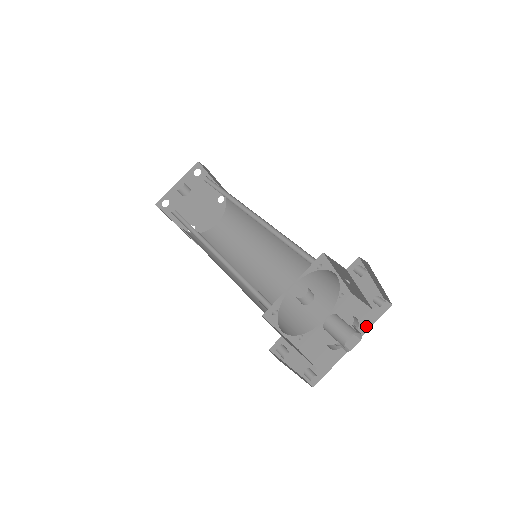
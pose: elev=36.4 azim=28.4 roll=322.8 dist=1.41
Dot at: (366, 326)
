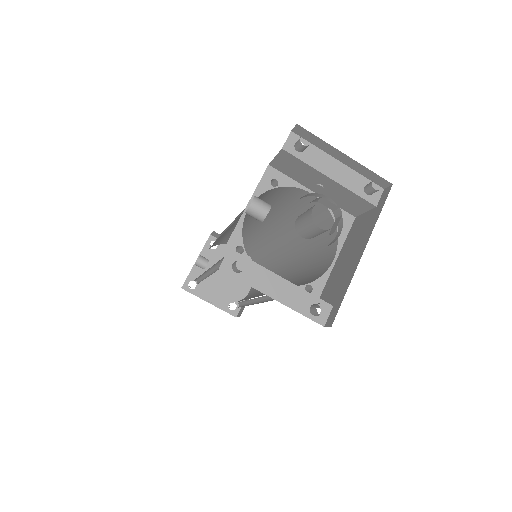
Dot at: (372, 224)
